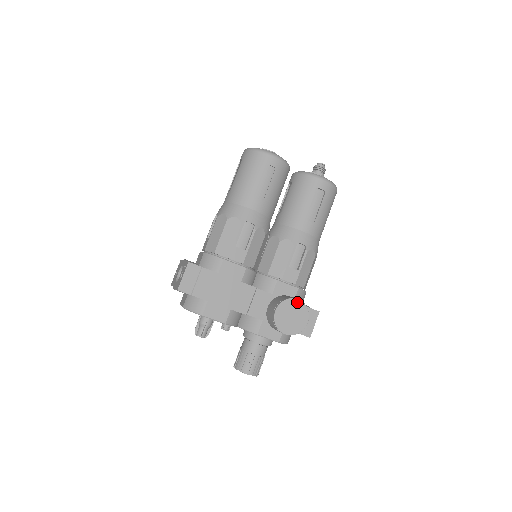
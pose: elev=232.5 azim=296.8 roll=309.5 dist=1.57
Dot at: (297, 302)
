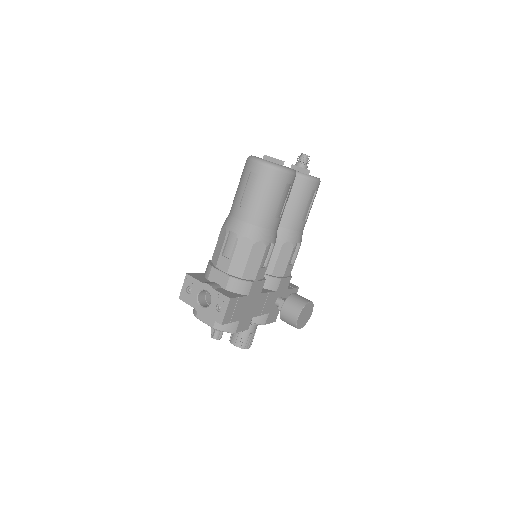
Dot at: (309, 304)
